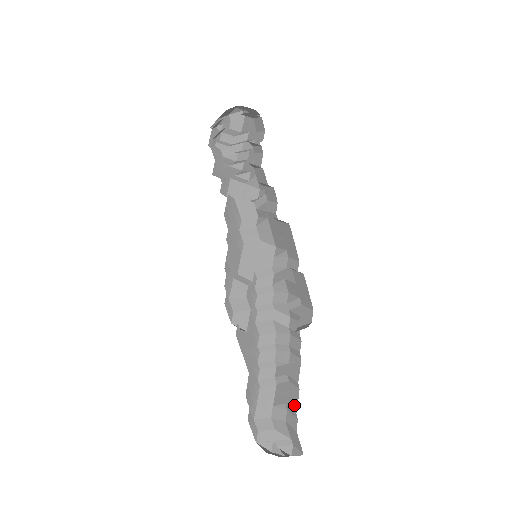
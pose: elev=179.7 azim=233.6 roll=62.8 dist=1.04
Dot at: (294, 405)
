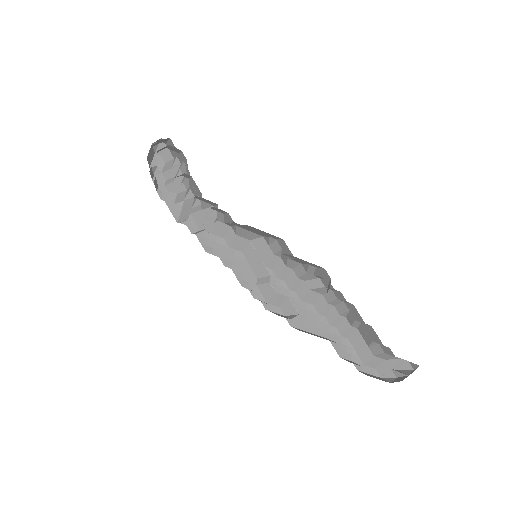
Dot at: (378, 340)
